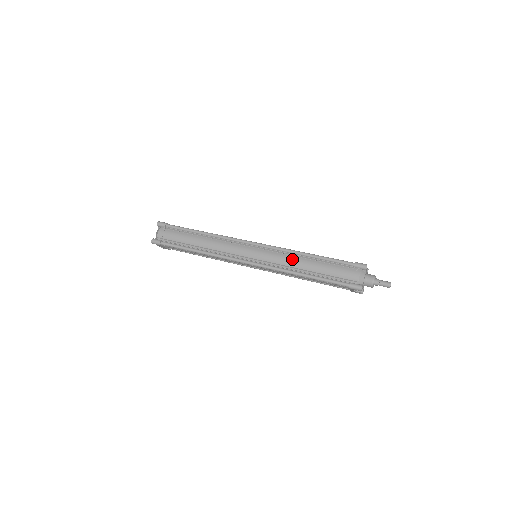
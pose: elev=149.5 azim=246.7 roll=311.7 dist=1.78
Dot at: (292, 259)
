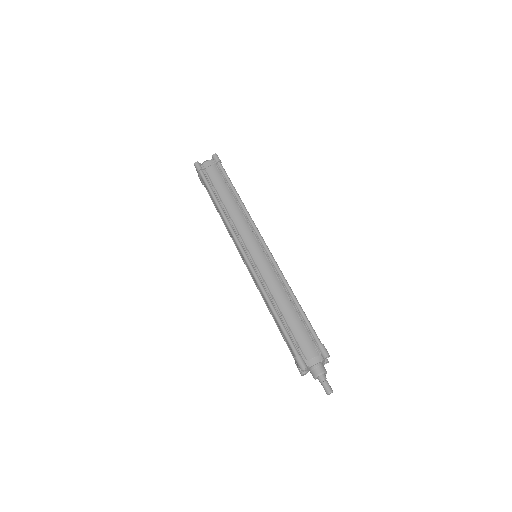
Dot at: (278, 287)
